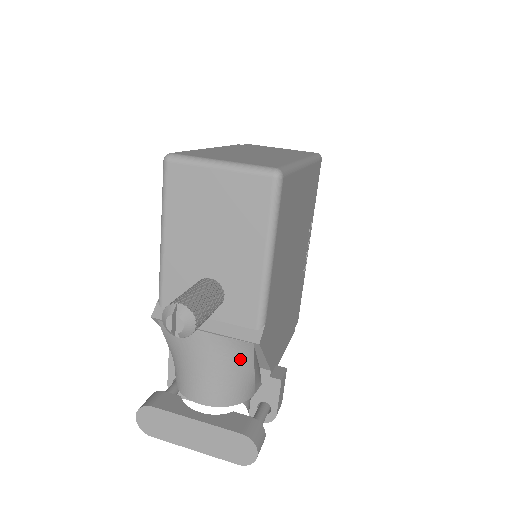
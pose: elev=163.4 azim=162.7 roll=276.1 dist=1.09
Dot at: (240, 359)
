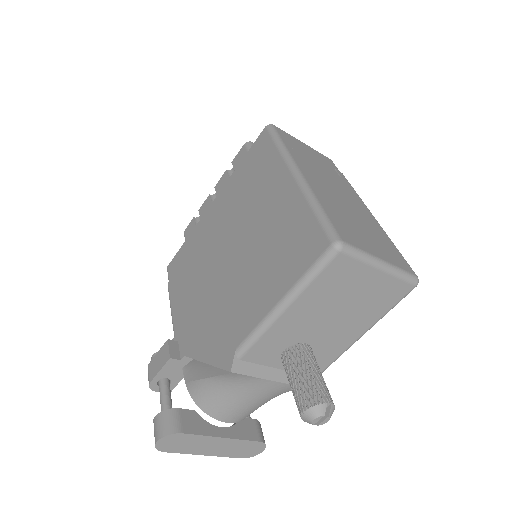
Dot at: occluded
